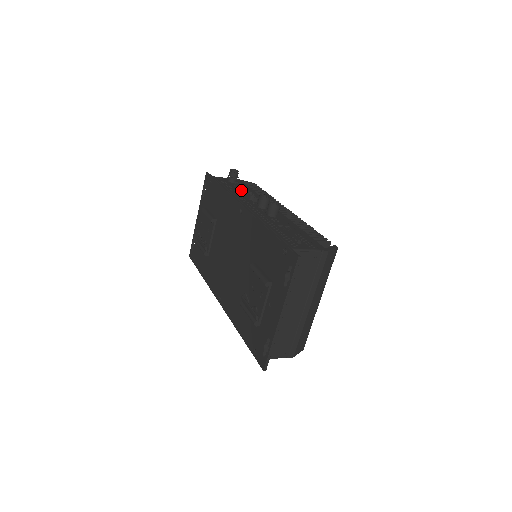
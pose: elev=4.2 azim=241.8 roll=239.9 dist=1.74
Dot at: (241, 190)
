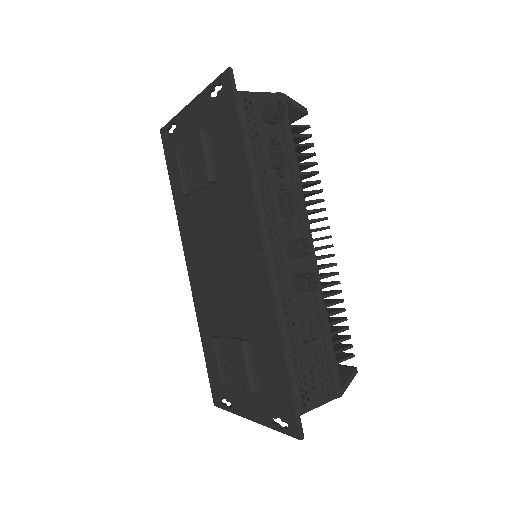
Dot at: (276, 168)
